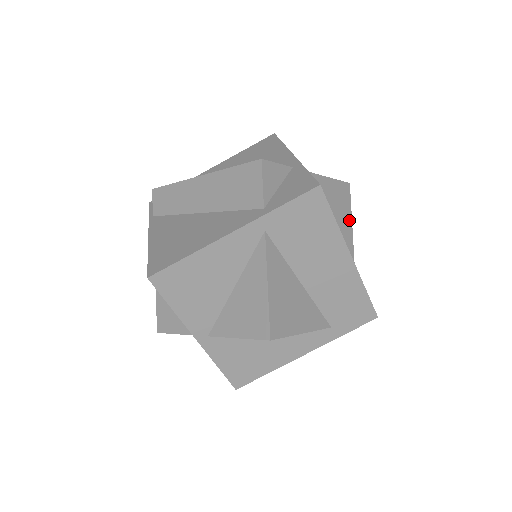
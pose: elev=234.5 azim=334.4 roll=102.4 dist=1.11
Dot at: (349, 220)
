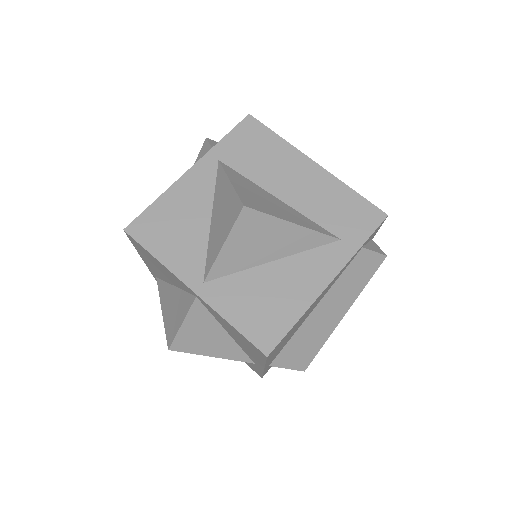
Dot at: occluded
